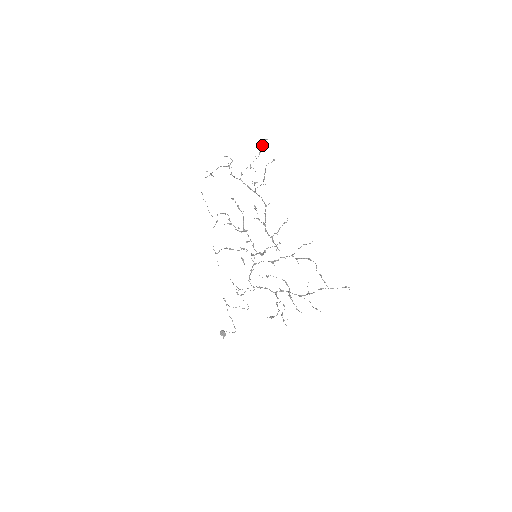
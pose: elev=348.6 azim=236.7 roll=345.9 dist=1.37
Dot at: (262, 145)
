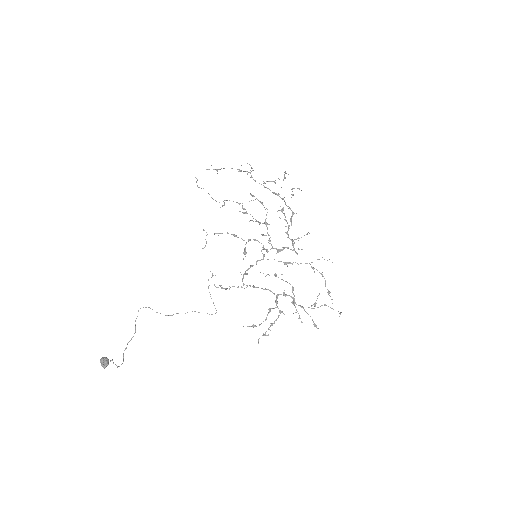
Dot at: (284, 175)
